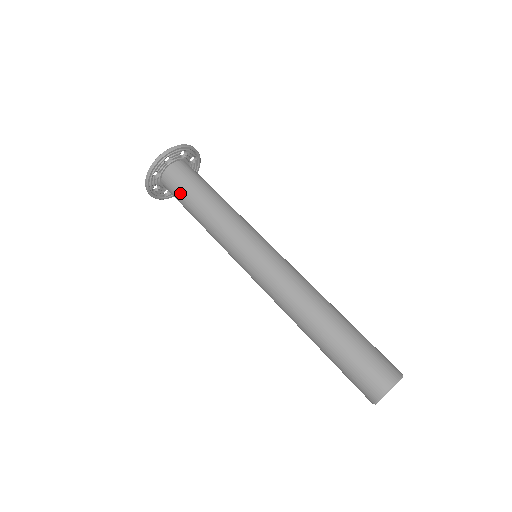
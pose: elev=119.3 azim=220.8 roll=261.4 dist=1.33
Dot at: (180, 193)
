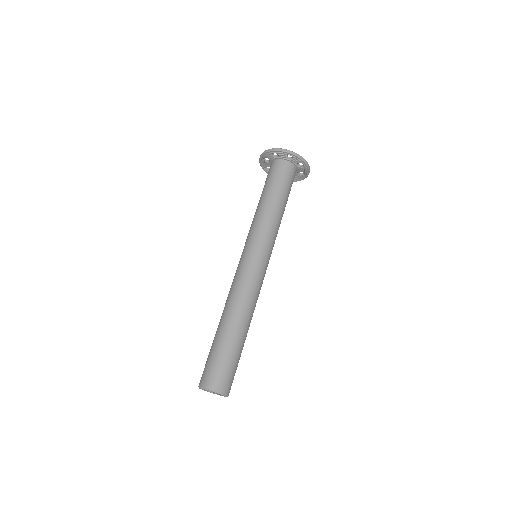
Dot at: (271, 179)
